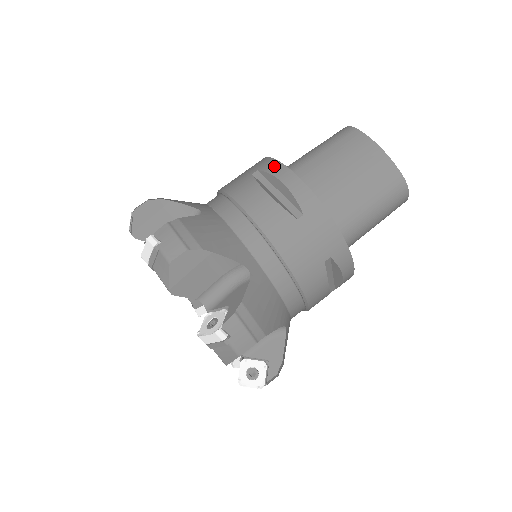
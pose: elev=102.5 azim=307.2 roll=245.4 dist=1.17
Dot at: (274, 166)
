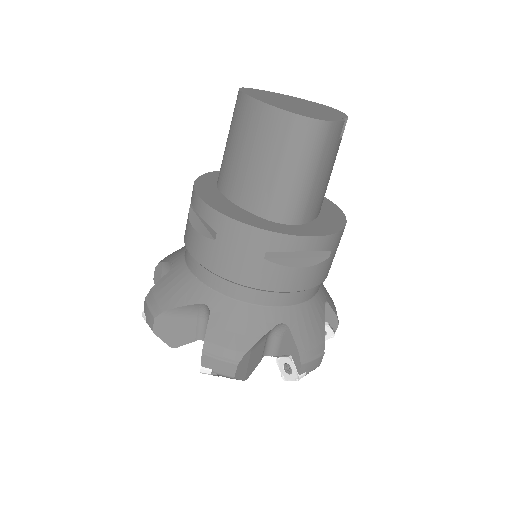
Dot at: (192, 193)
